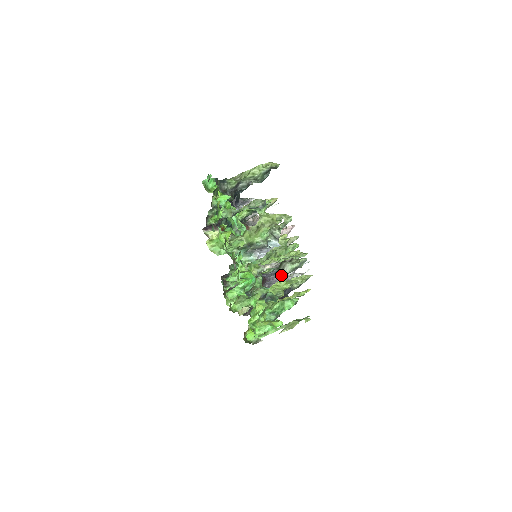
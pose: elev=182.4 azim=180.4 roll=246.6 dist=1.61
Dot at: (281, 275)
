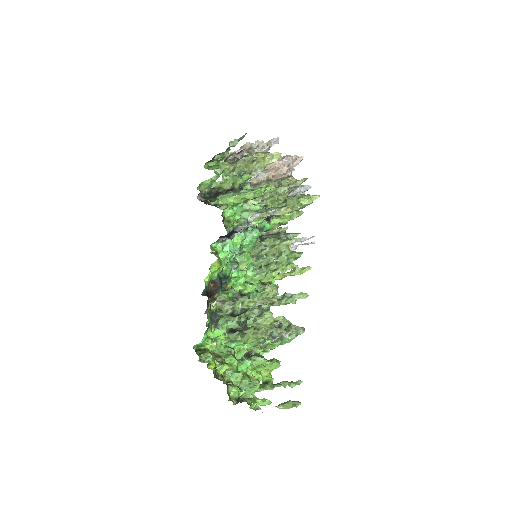
Dot at: (279, 337)
